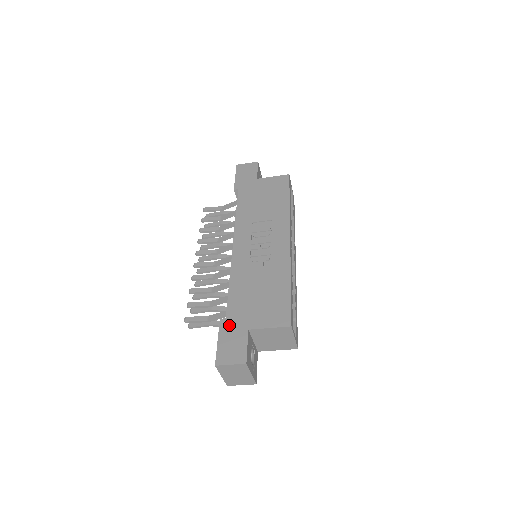
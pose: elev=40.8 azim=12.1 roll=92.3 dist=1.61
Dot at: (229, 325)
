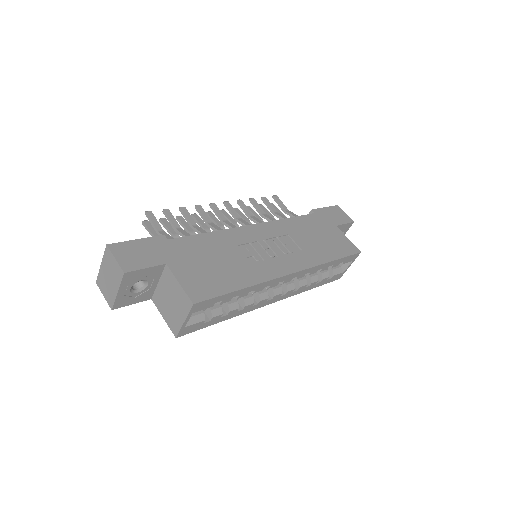
Dot at: (161, 244)
